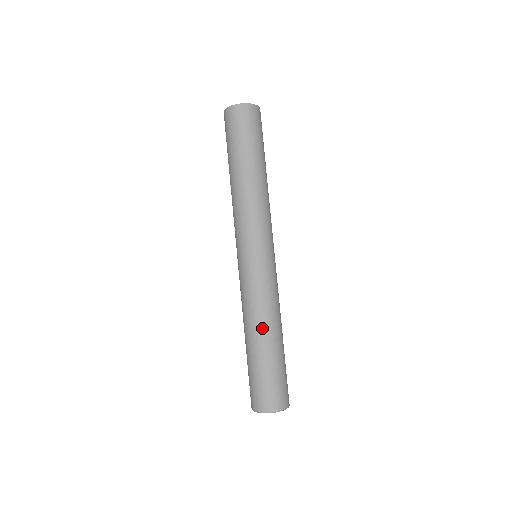
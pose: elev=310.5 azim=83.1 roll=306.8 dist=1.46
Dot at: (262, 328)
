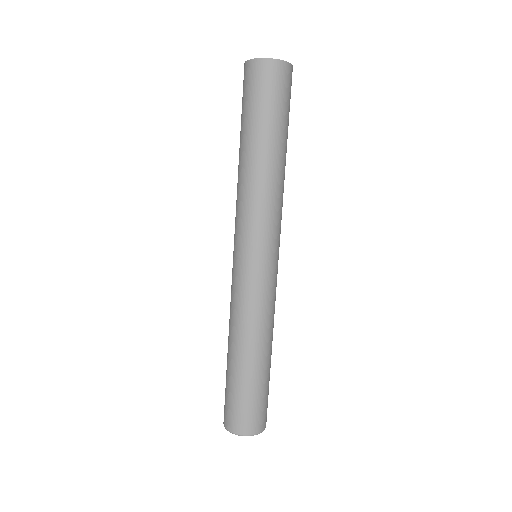
Dot at: (247, 345)
